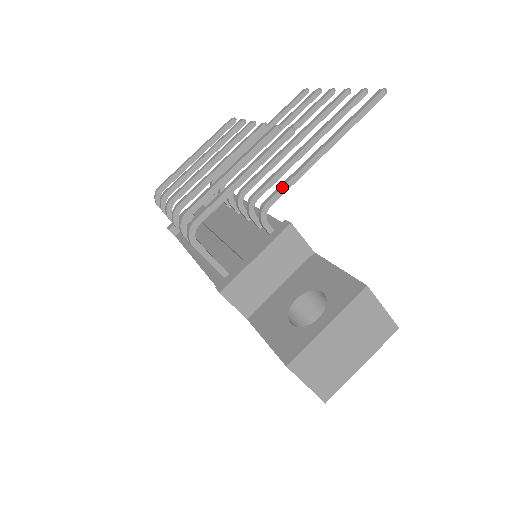
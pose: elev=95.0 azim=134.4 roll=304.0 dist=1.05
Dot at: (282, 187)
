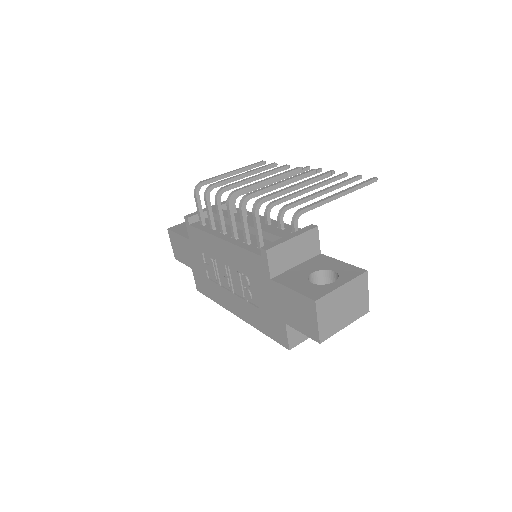
Dot at: (313, 205)
